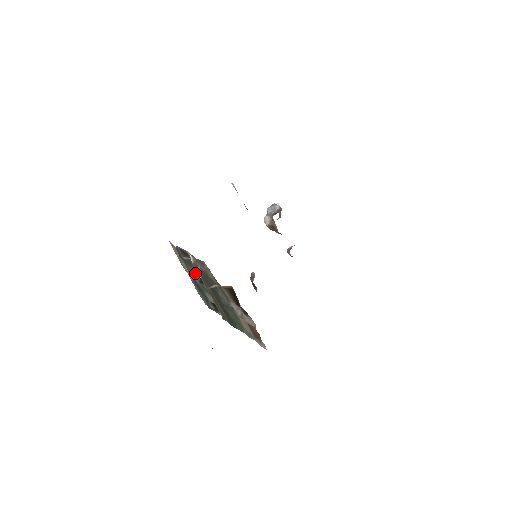
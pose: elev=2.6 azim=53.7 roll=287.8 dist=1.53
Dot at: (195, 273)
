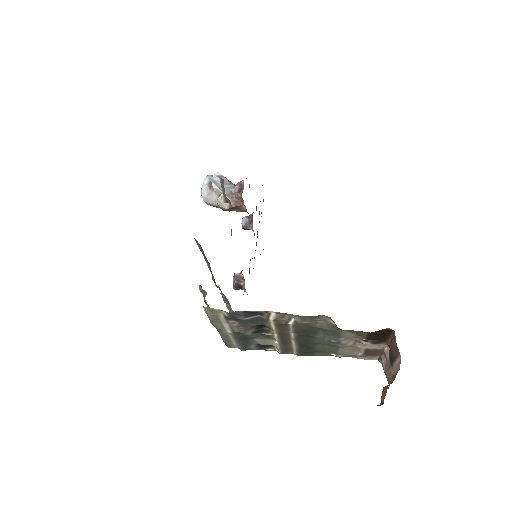
Dot at: (251, 326)
